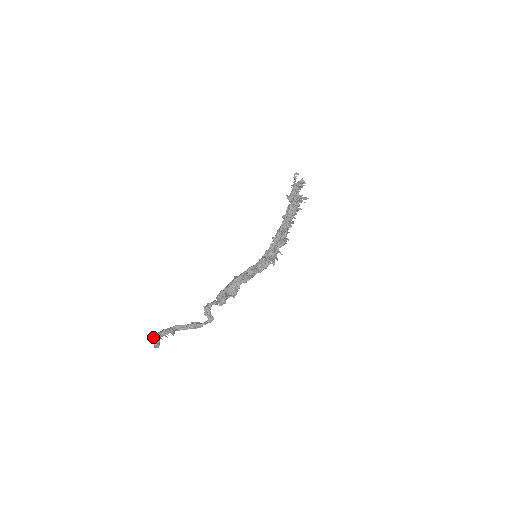
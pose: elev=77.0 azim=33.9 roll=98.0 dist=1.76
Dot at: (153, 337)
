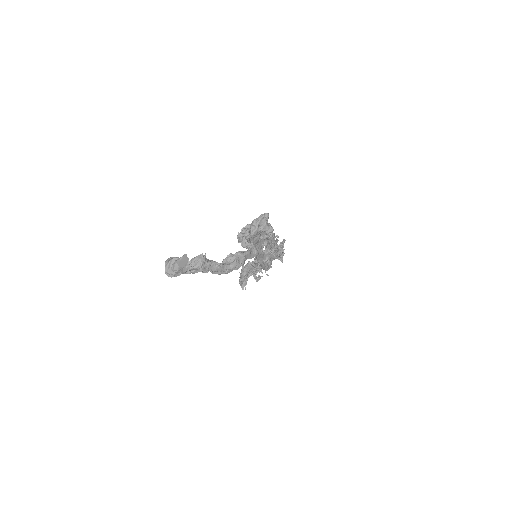
Dot at: occluded
